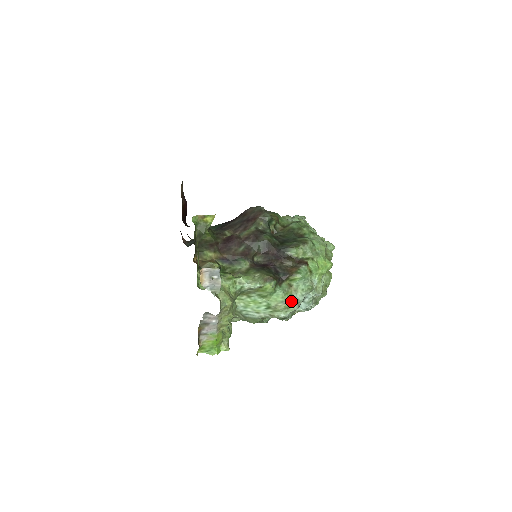
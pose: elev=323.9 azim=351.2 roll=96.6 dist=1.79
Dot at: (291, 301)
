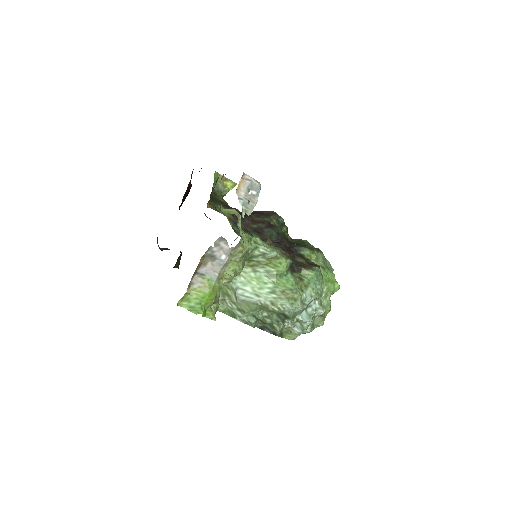
Dot at: (300, 294)
